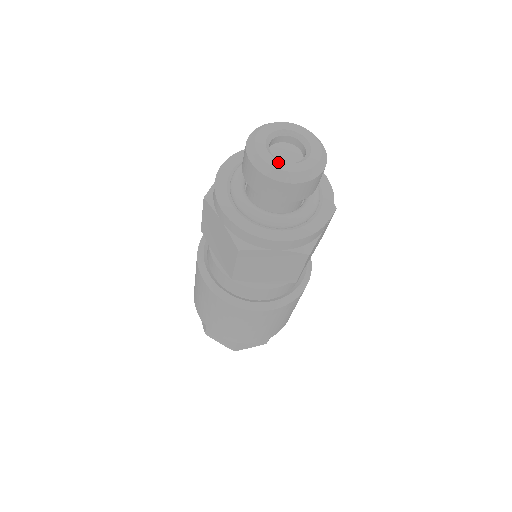
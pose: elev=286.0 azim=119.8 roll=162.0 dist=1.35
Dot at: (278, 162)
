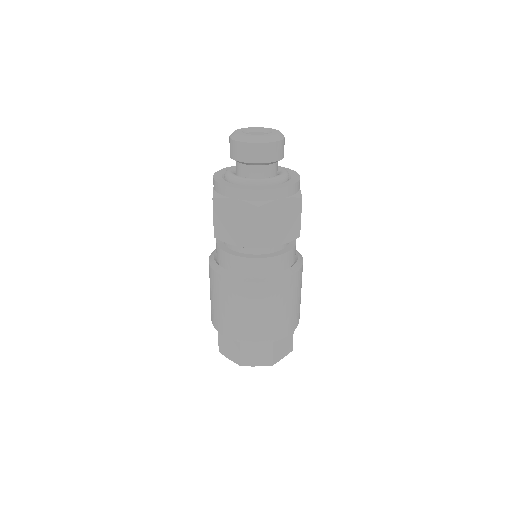
Dot at: (259, 135)
